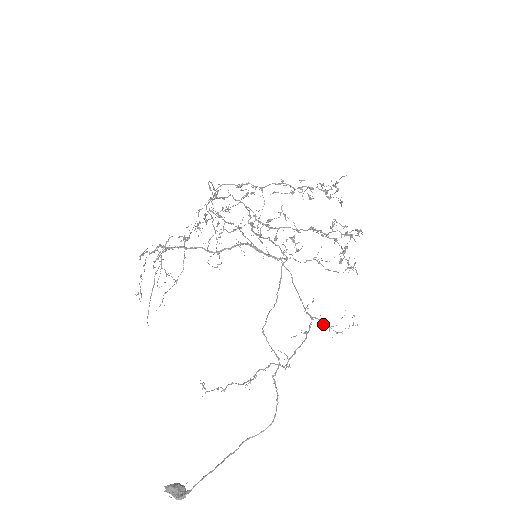
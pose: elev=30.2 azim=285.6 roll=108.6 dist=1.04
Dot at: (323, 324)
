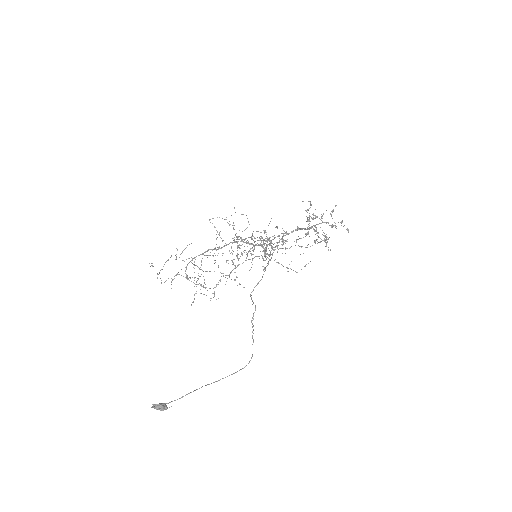
Dot at: occluded
